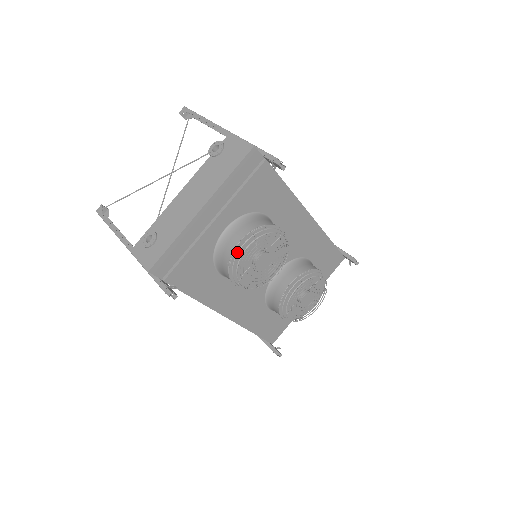
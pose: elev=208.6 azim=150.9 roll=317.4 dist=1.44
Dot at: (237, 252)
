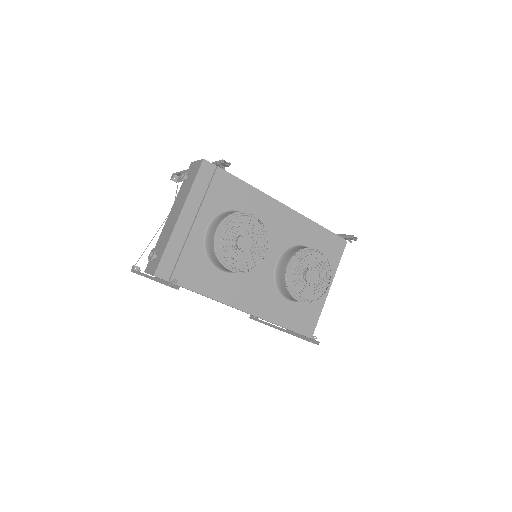
Dot at: (216, 239)
